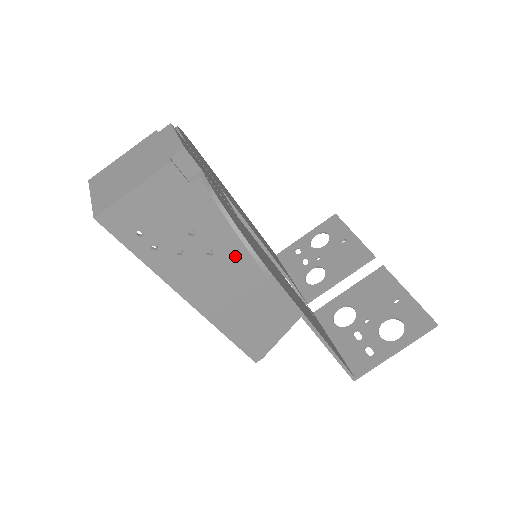
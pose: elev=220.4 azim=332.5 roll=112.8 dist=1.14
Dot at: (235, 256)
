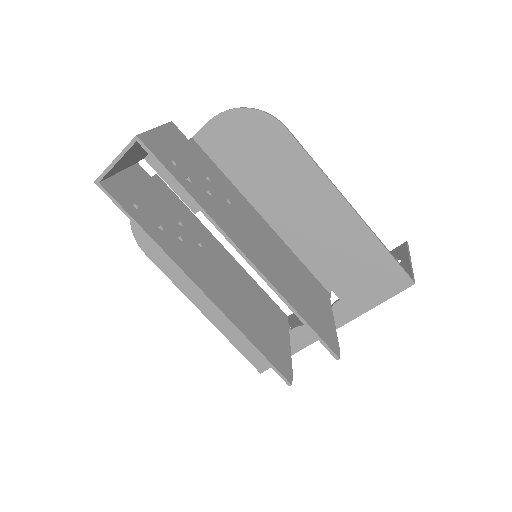
Dot at: (247, 212)
